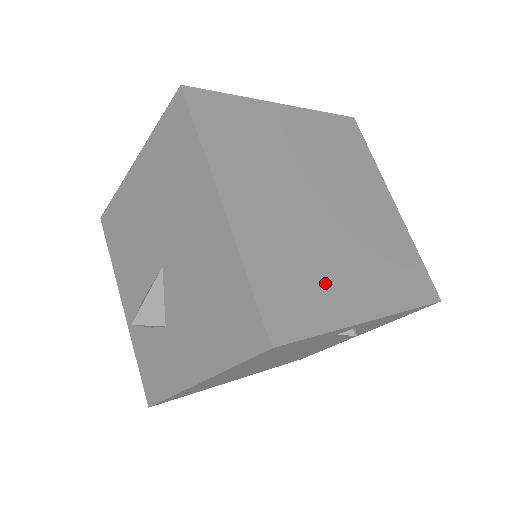
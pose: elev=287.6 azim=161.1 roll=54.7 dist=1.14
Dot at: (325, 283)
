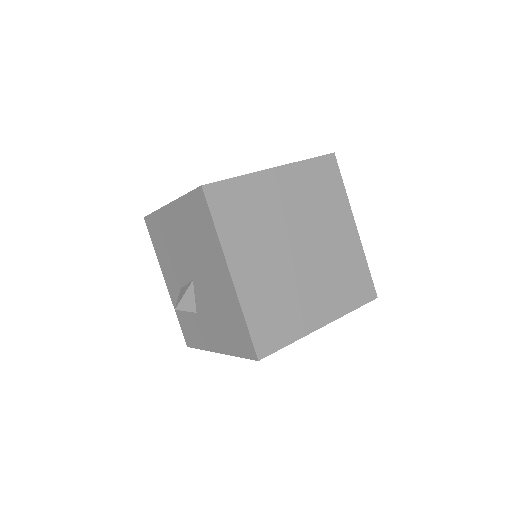
Dot at: (294, 310)
